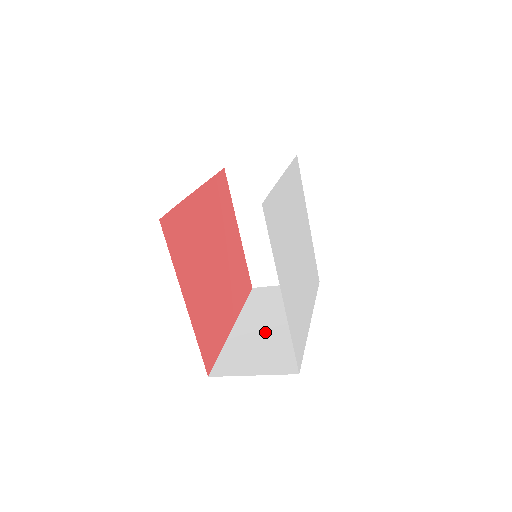
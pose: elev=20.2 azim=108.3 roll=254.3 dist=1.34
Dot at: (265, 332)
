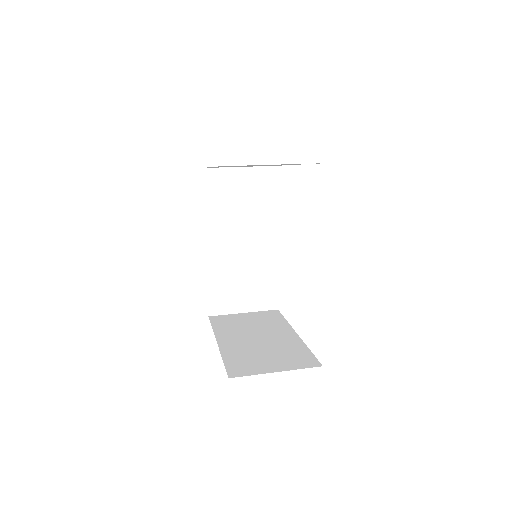
Dot at: (240, 258)
